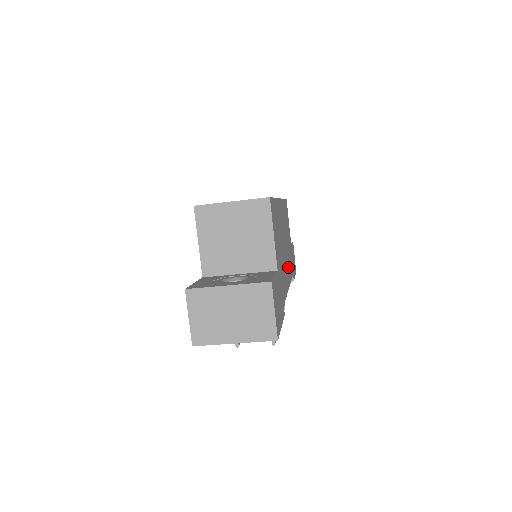
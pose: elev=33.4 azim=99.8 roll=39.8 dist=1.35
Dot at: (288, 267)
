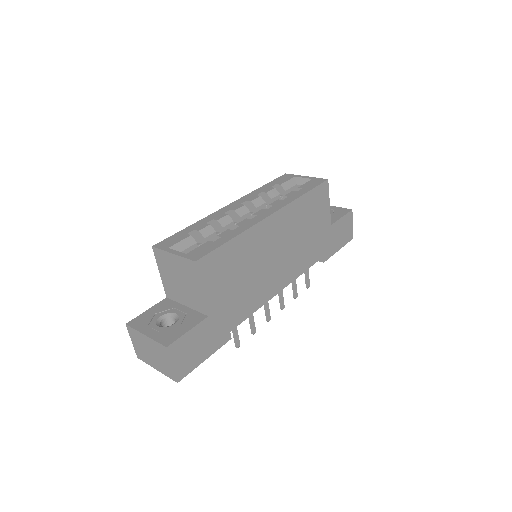
Dot at: (289, 269)
